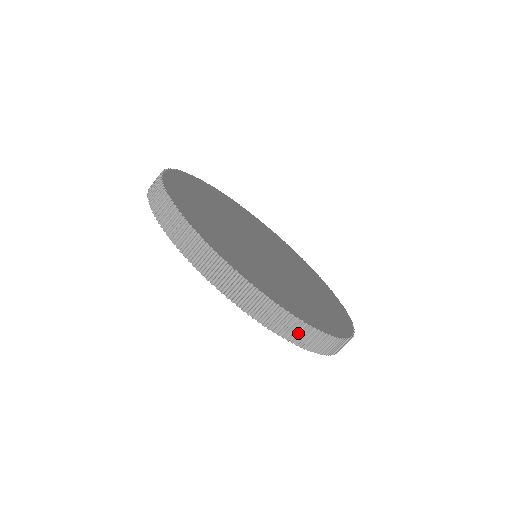
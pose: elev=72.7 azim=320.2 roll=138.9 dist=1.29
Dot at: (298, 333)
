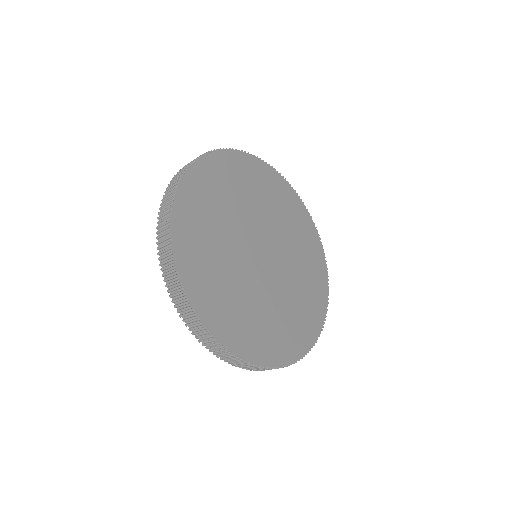
Dot at: occluded
